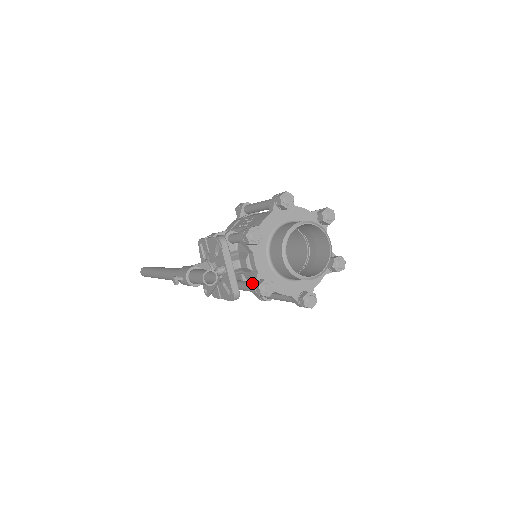
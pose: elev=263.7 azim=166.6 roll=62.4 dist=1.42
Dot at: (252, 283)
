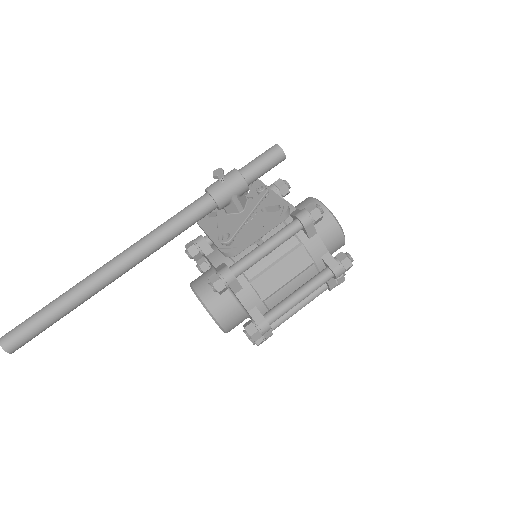
Dot at: (295, 213)
